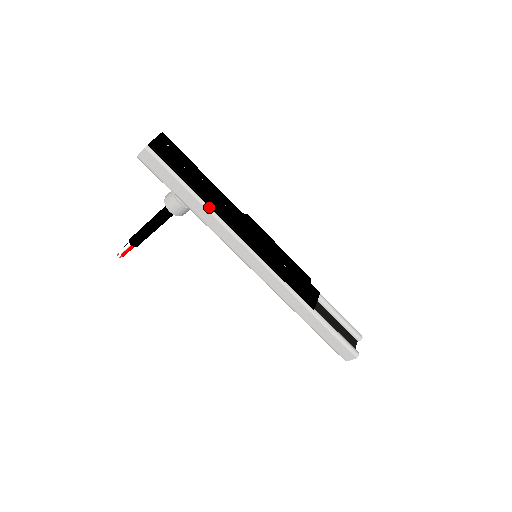
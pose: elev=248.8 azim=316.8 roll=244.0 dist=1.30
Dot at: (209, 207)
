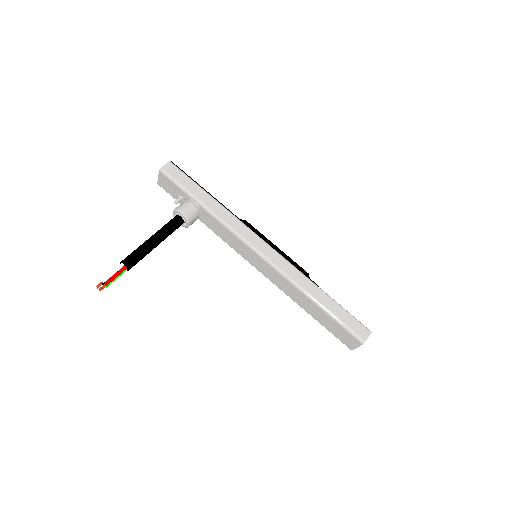
Dot at: (220, 203)
